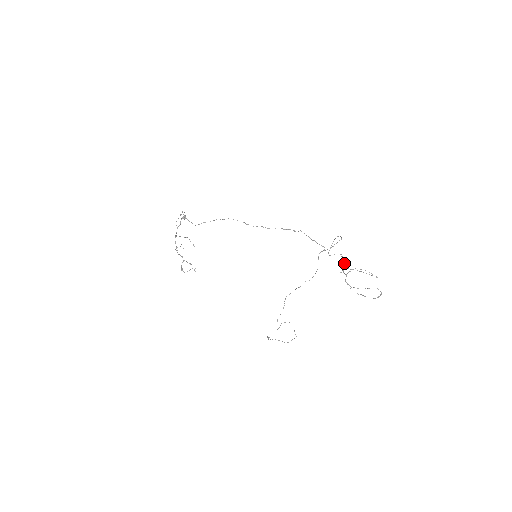
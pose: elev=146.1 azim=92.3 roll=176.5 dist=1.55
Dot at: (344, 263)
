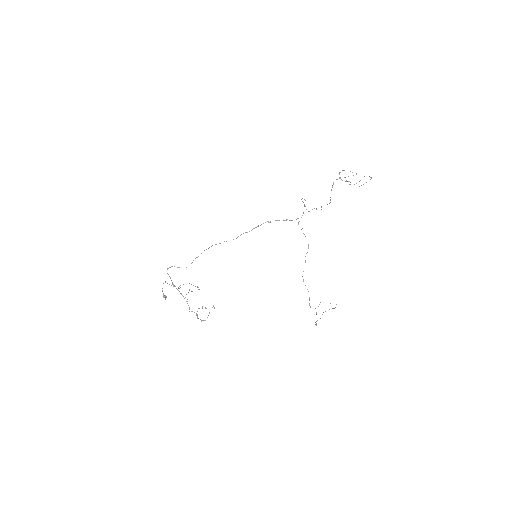
Dot at: occluded
